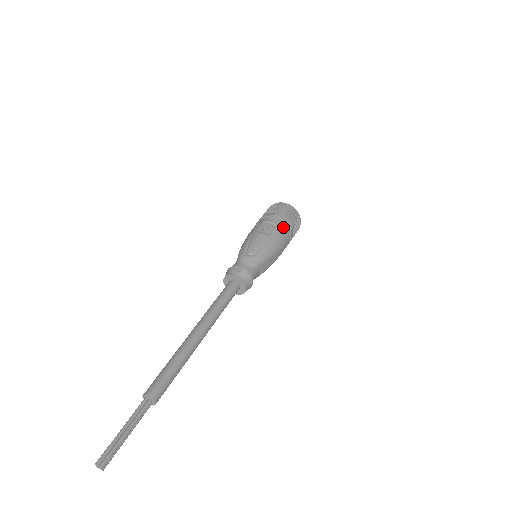
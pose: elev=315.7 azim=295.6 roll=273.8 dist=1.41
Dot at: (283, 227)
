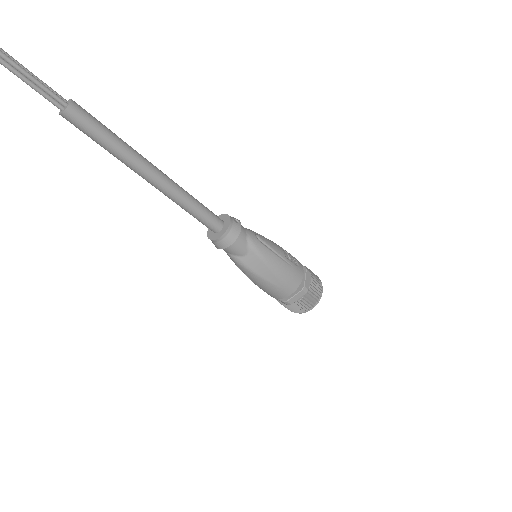
Dot at: (300, 276)
